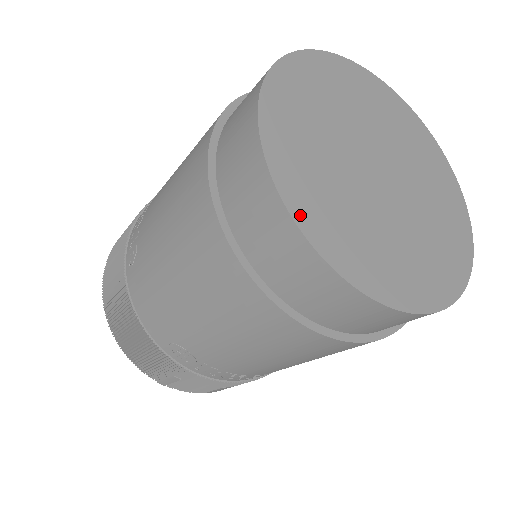
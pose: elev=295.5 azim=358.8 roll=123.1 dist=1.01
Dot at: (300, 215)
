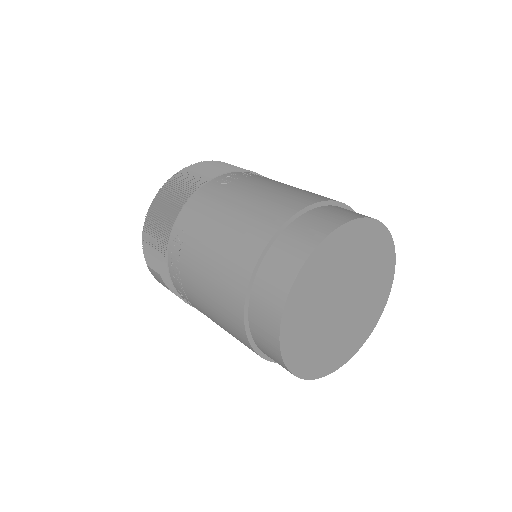
Dot at: (305, 269)
